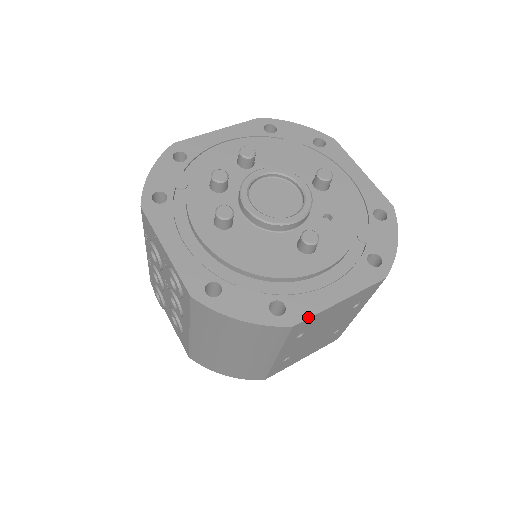
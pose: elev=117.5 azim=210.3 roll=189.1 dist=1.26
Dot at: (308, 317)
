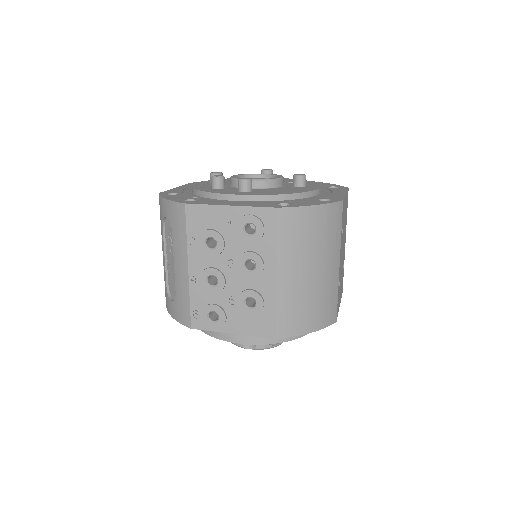
Dot at: (343, 198)
